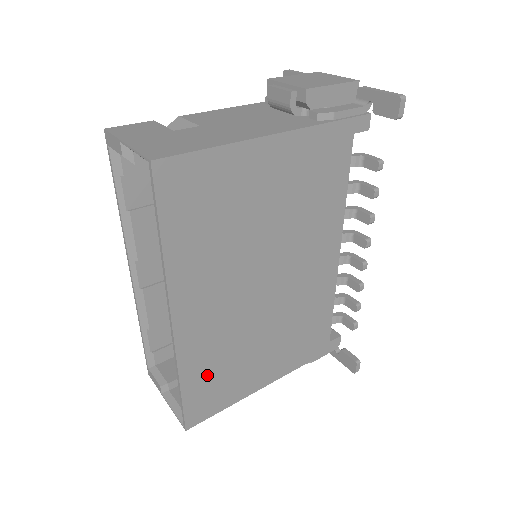
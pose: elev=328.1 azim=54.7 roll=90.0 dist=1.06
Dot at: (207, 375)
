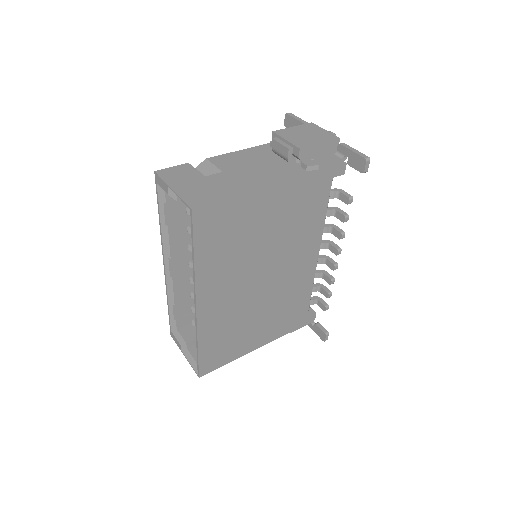
Dot at: (217, 341)
